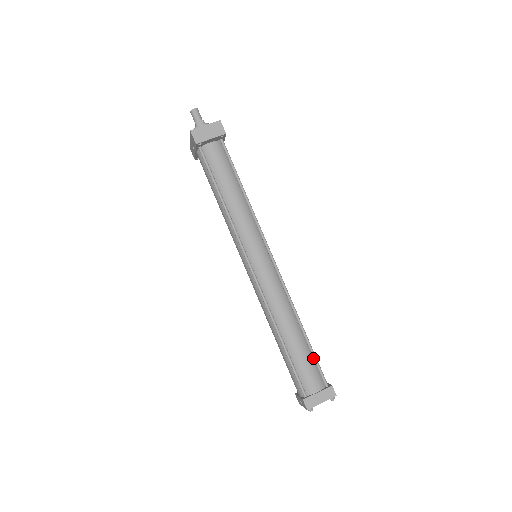
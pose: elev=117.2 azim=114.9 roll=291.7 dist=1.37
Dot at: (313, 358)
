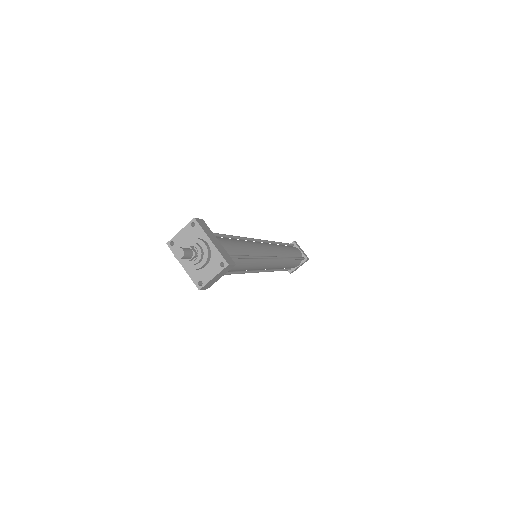
Dot at: (297, 259)
